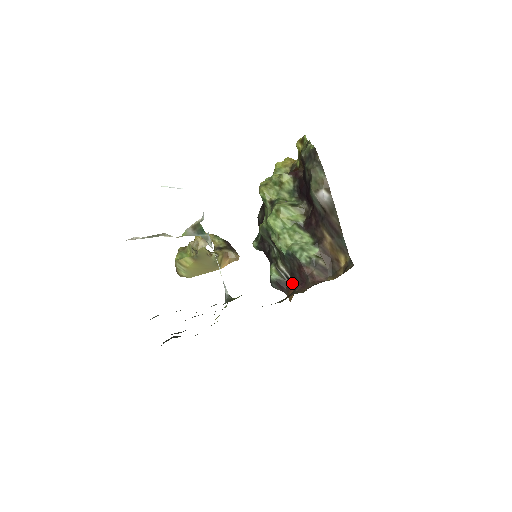
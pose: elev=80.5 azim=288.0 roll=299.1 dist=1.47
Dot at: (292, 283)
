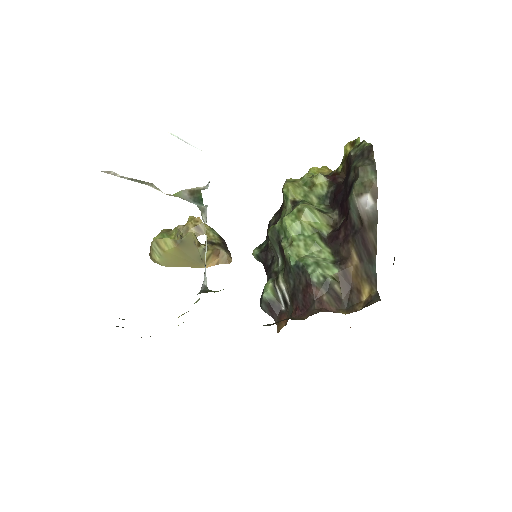
Dot at: (288, 309)
